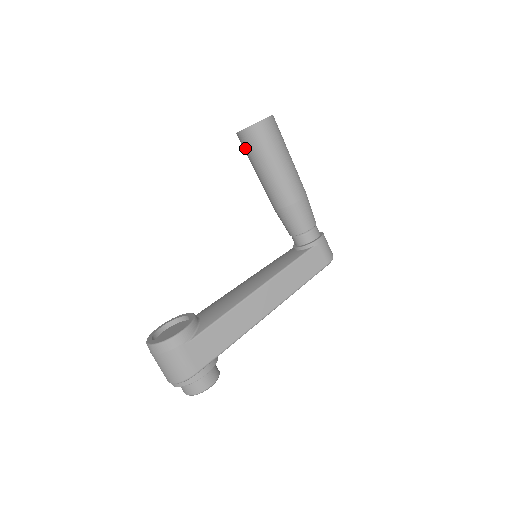
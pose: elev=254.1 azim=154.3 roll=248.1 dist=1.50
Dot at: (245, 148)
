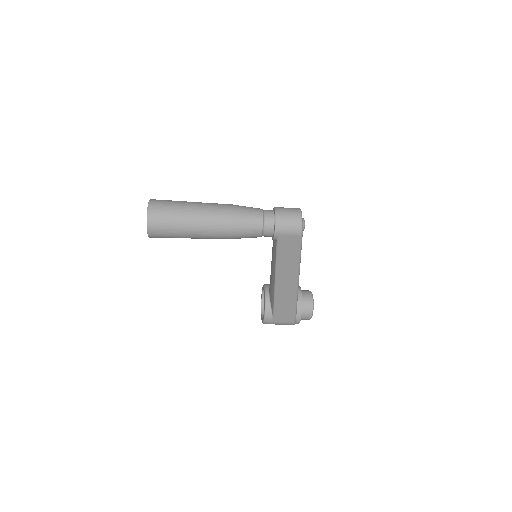
Dot at: occluded
